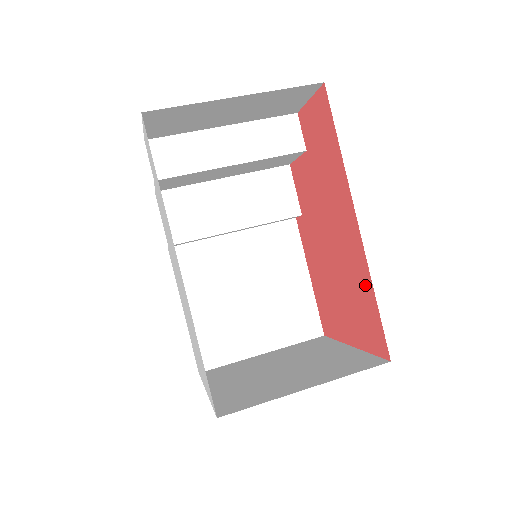
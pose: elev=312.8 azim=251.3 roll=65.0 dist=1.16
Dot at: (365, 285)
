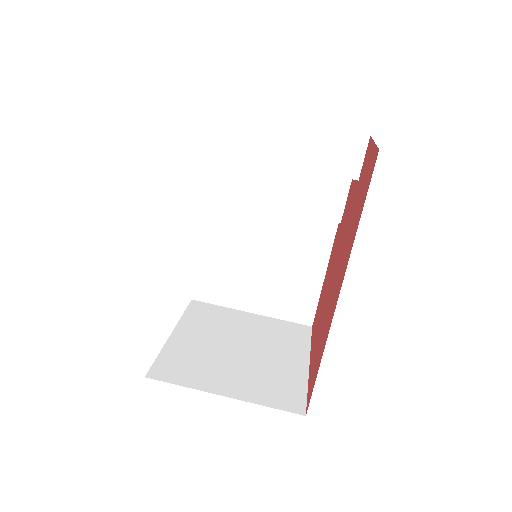
Dot at: (322, 347)
